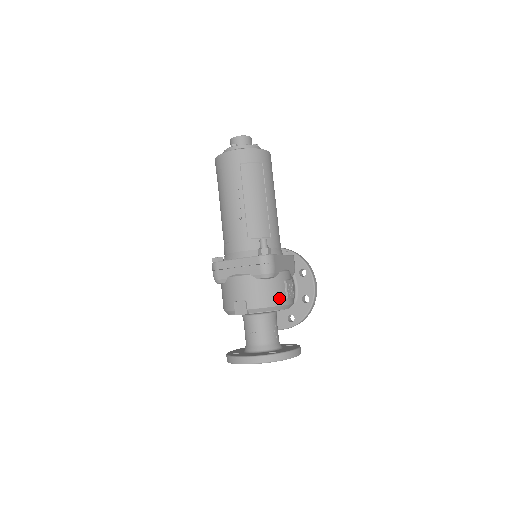
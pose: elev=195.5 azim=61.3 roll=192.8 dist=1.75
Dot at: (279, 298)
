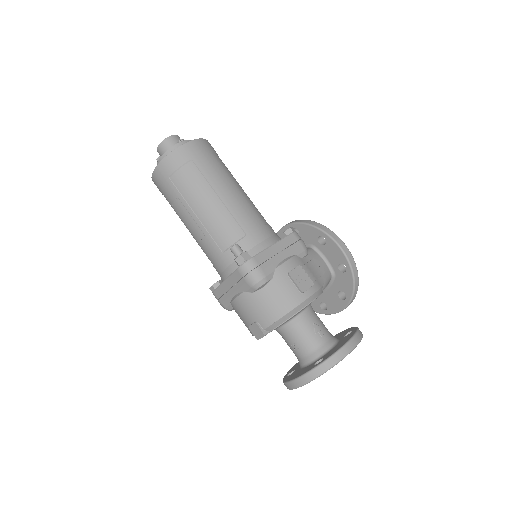
Dot at: (290, 299)
